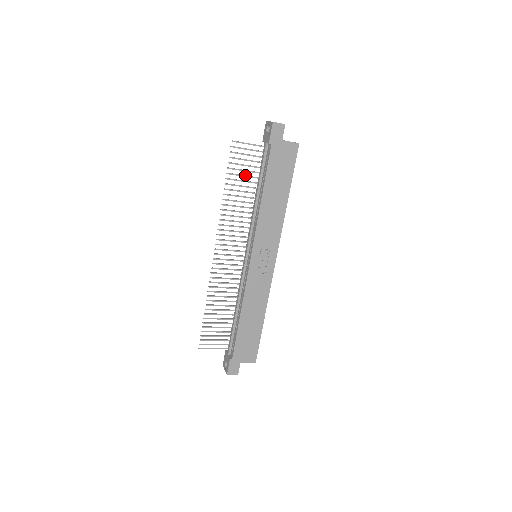
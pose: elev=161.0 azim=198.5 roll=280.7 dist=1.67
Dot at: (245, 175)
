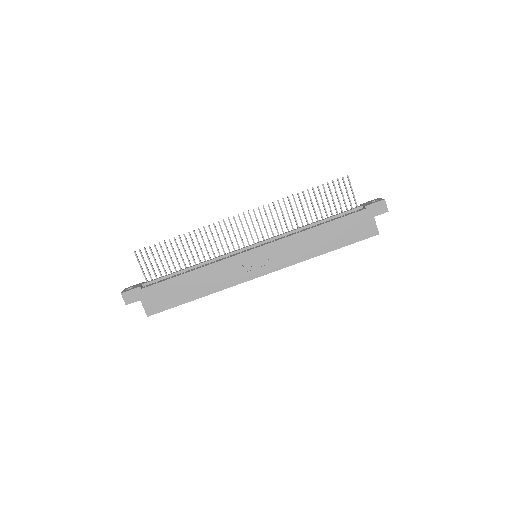
Dot at: occluded
